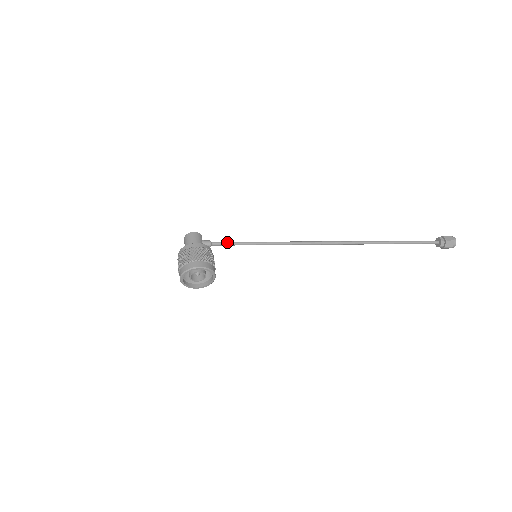
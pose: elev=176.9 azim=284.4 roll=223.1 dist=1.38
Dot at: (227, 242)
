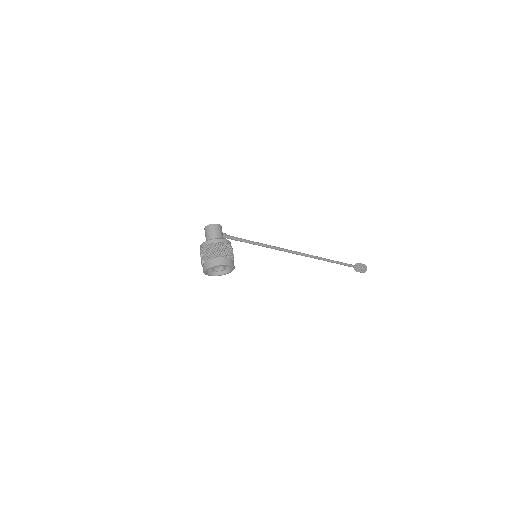
Dot at: (238, 238)
